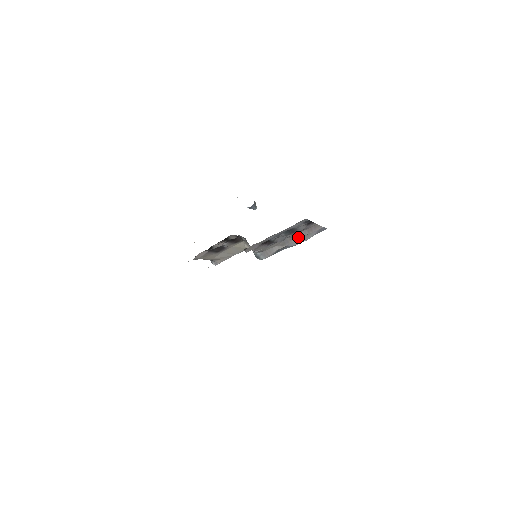
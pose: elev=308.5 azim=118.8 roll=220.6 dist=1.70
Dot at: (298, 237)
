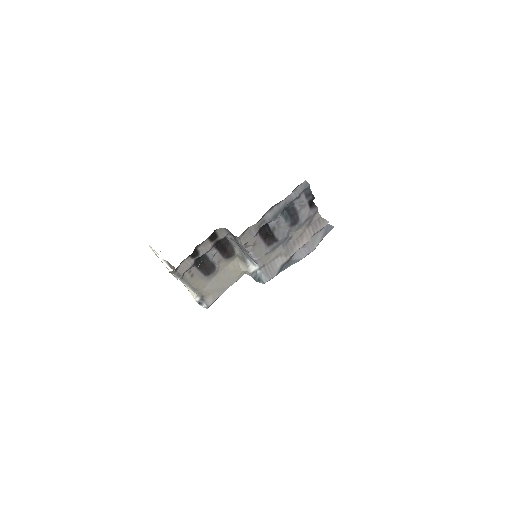
Dot at: (302, 240)
